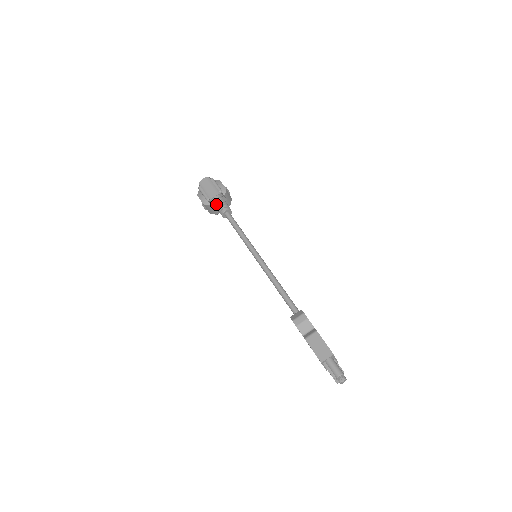
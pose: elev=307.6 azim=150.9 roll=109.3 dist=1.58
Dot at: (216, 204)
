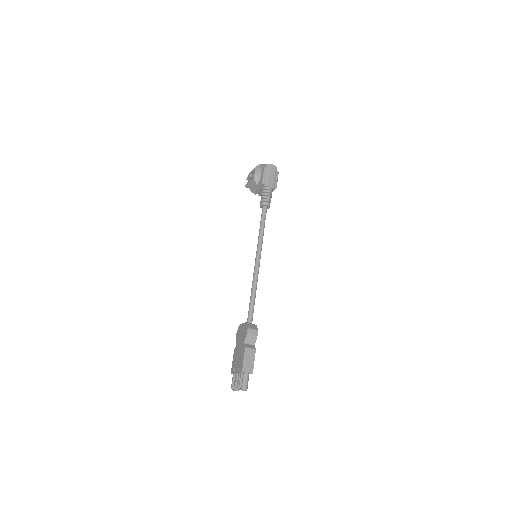
Dot at: (266, 193)
